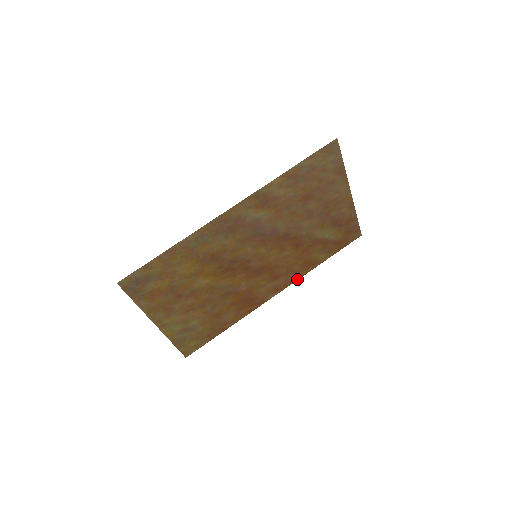
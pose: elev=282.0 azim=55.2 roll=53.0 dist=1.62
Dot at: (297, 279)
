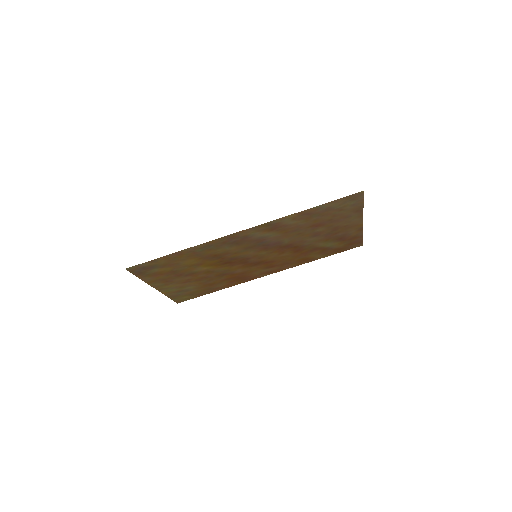
Dot at: (291, 267)
